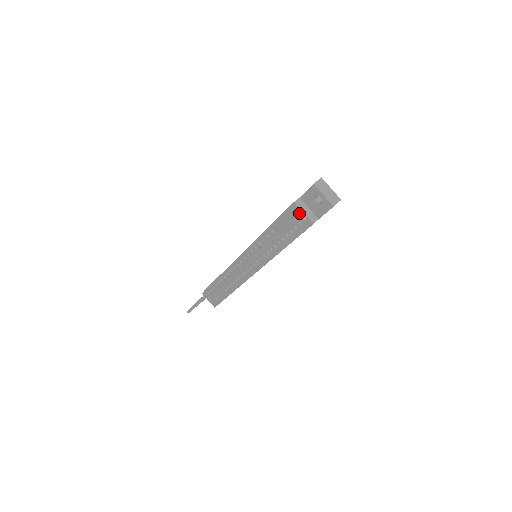
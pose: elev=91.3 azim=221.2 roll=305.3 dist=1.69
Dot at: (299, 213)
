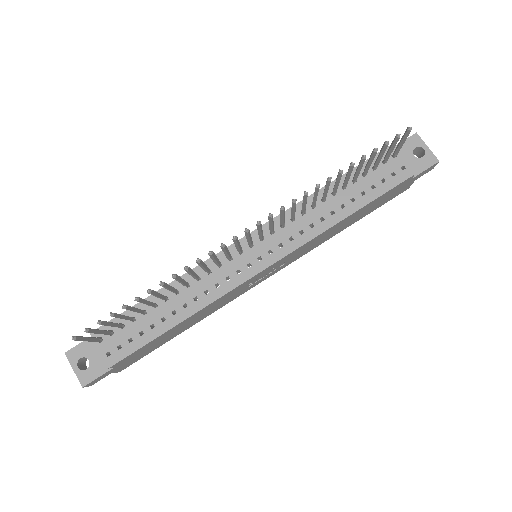
Dot at: (396, 159)
